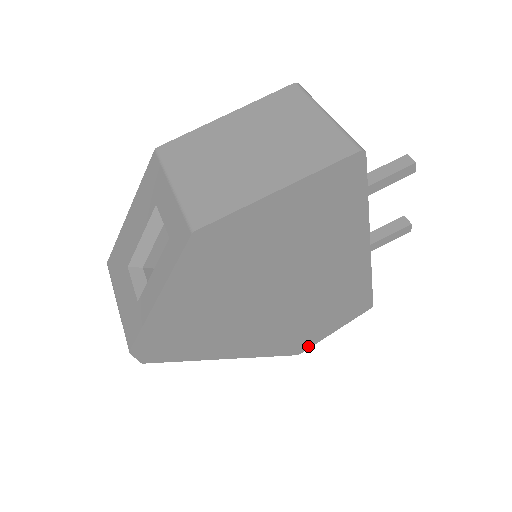
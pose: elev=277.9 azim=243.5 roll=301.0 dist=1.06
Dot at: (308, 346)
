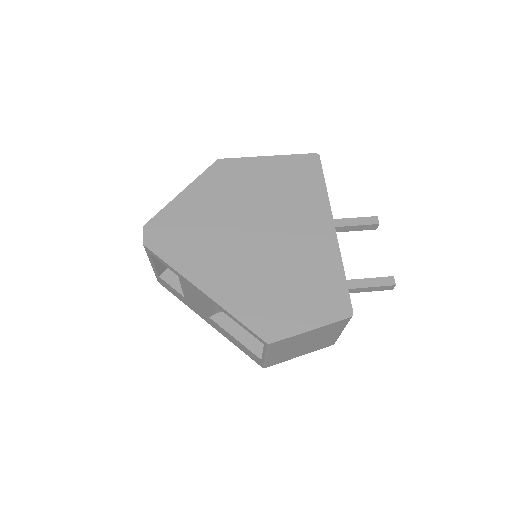
Dot at: (280, 336)
